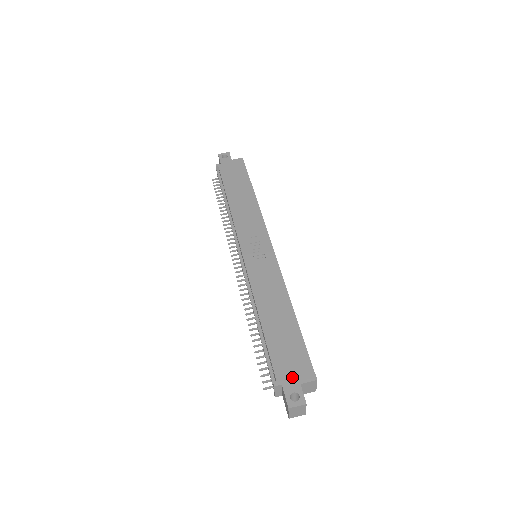
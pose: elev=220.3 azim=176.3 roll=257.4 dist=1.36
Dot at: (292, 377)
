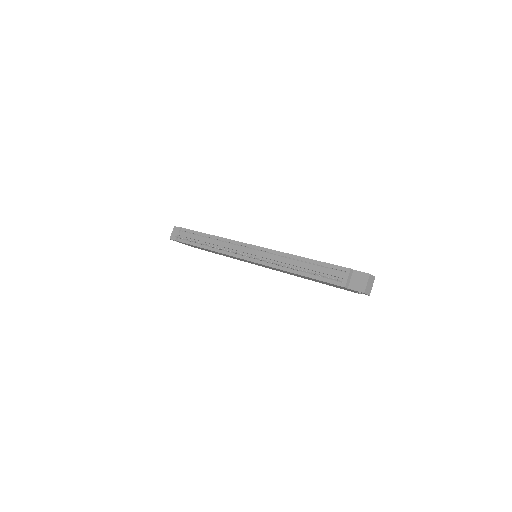
Dot at: occluded
